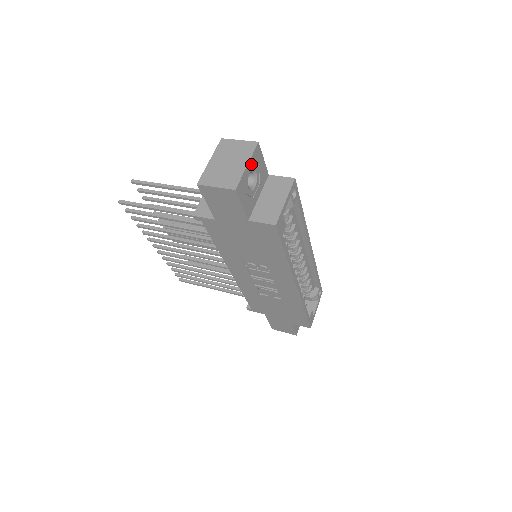
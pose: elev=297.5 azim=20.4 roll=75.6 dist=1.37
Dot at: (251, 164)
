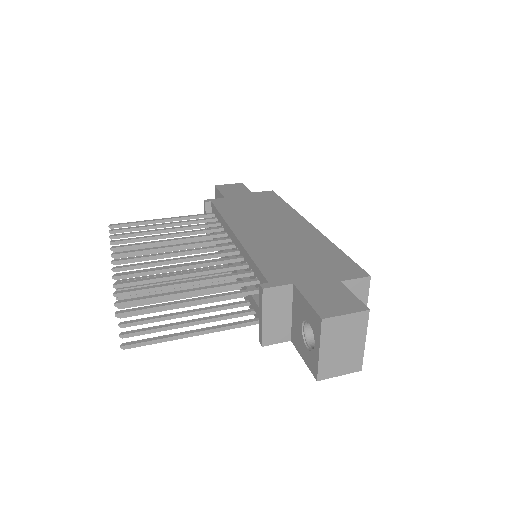
Dot at: (362, 330)
